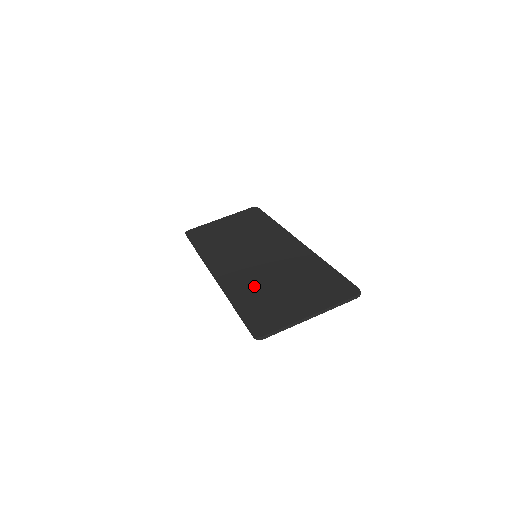
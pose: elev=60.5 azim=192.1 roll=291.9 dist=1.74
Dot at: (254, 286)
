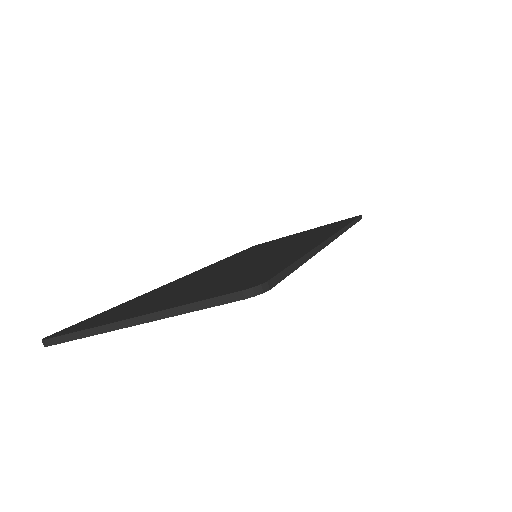
Dot at: (181, 284)
